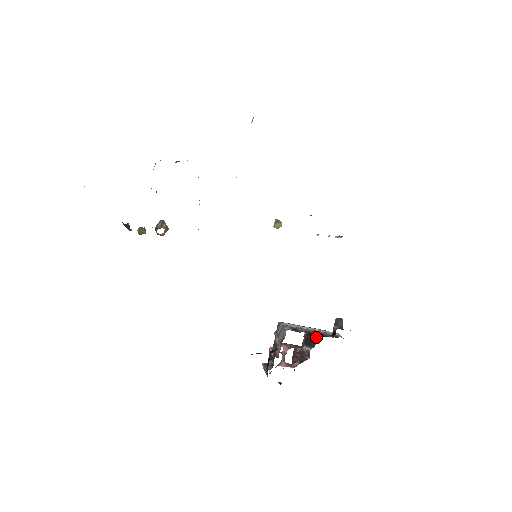
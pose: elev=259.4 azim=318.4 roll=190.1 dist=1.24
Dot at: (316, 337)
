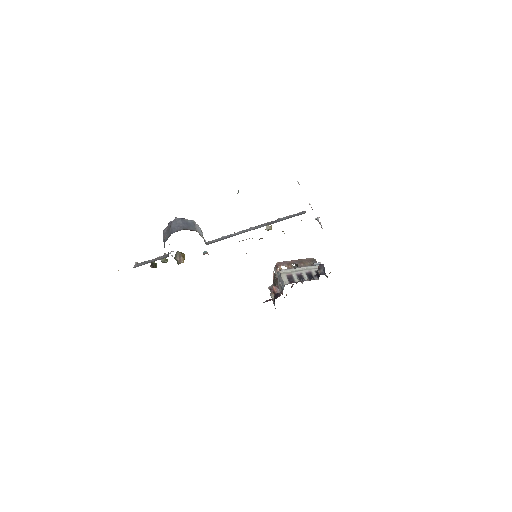
Dot at: occluded
